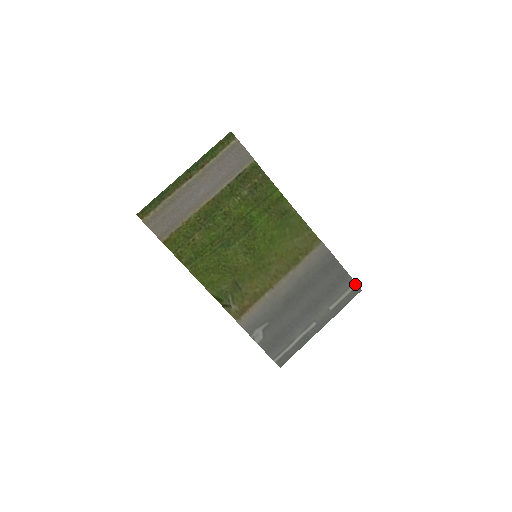
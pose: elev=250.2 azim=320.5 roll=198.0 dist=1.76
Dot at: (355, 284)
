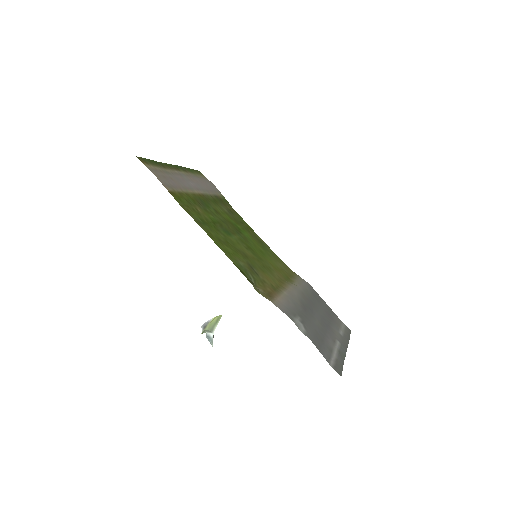
Dot at: (343, 323)
